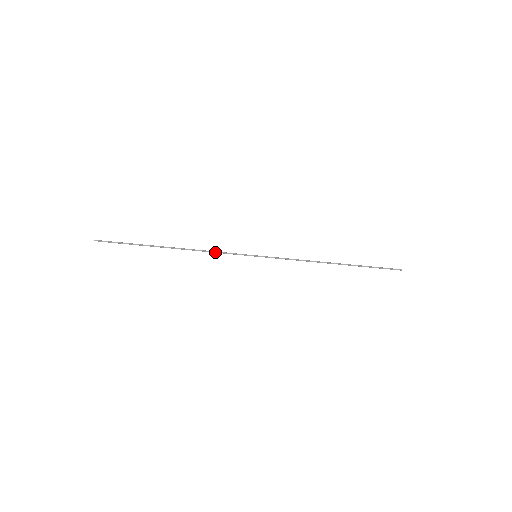
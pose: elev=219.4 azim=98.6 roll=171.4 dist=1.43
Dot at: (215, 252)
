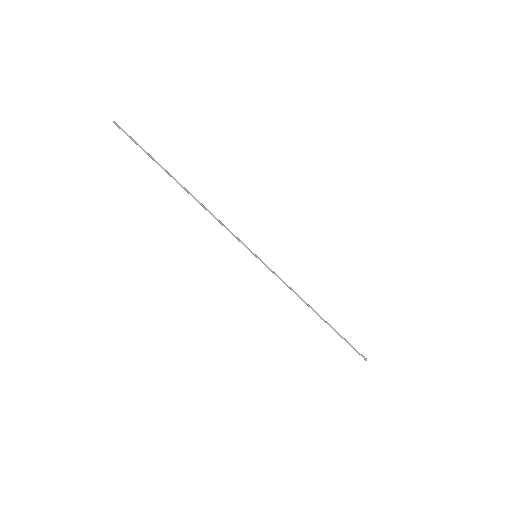
Dot at: (222, 224)
